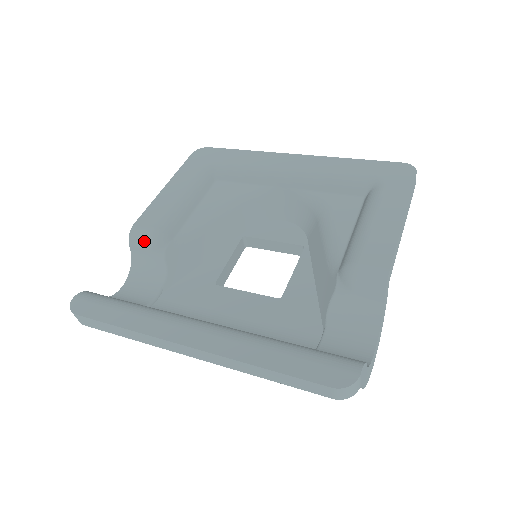
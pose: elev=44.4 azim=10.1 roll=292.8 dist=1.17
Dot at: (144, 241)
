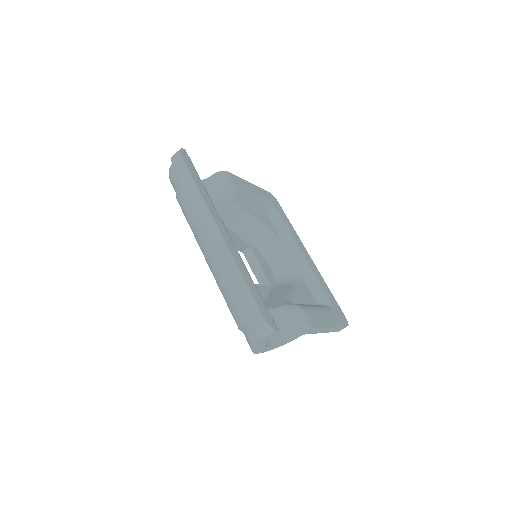
Dot at: (225, 182)
